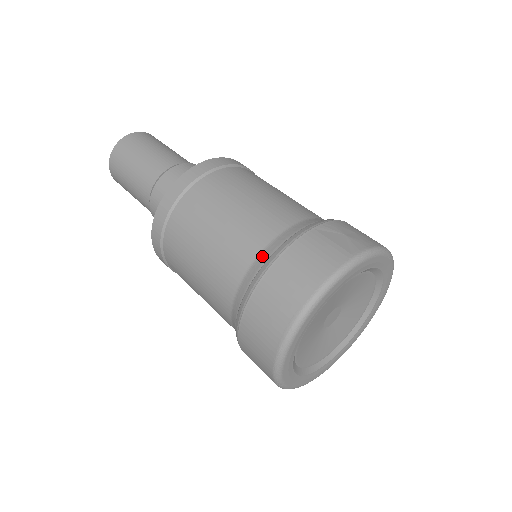
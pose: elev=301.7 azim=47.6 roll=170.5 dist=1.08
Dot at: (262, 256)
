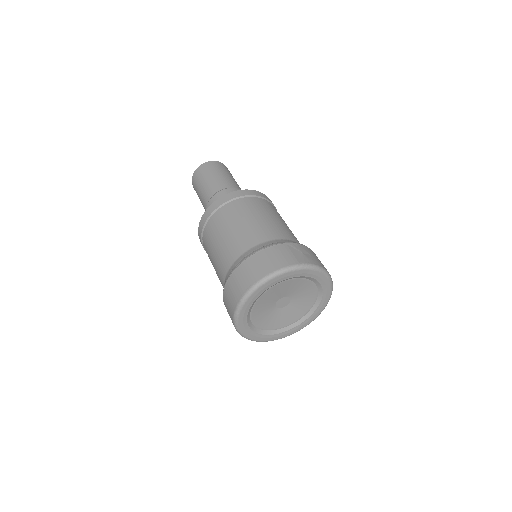
Dot at: (252, 249)
